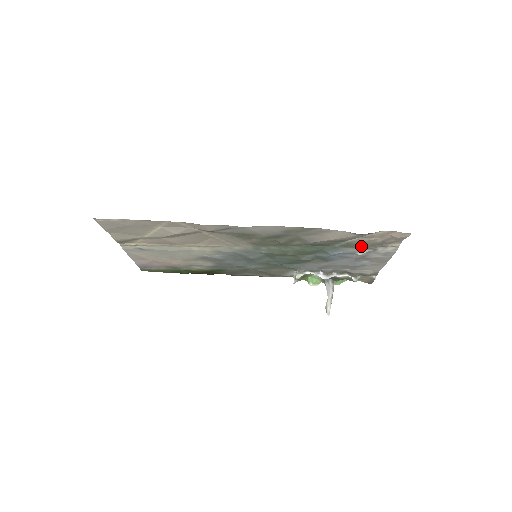
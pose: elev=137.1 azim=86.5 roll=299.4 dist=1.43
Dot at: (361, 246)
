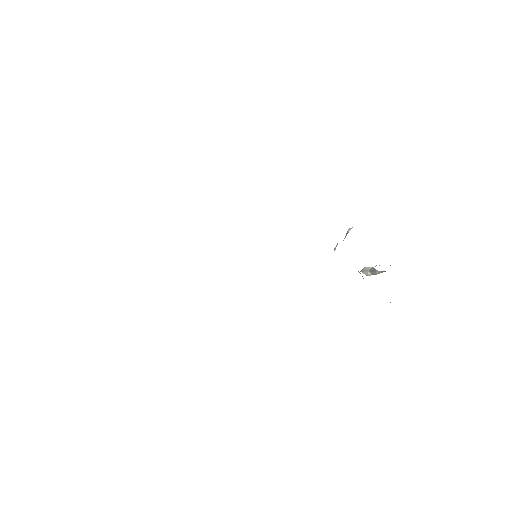
Dot at: occluded
